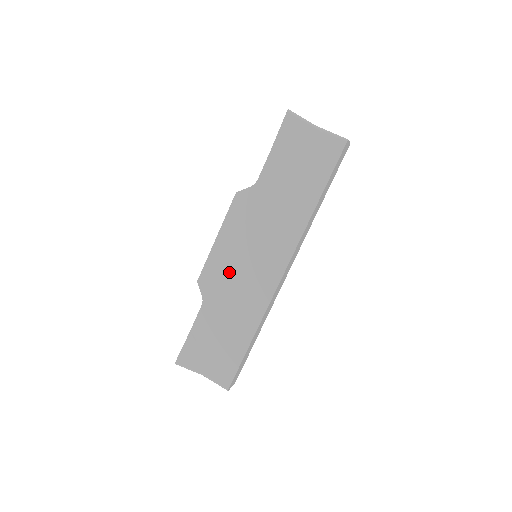
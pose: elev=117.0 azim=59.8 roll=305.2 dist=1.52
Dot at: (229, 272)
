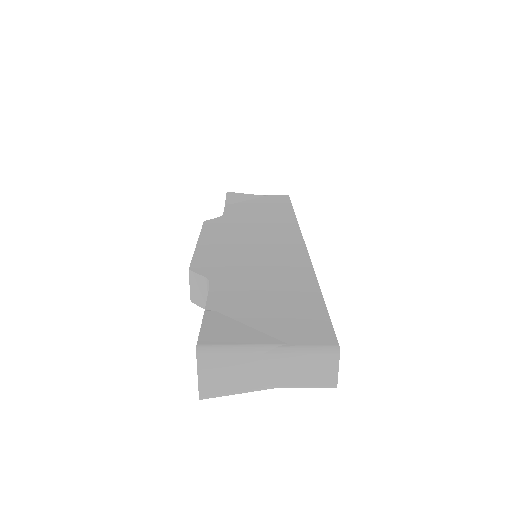
Dot at: (233, 254)
